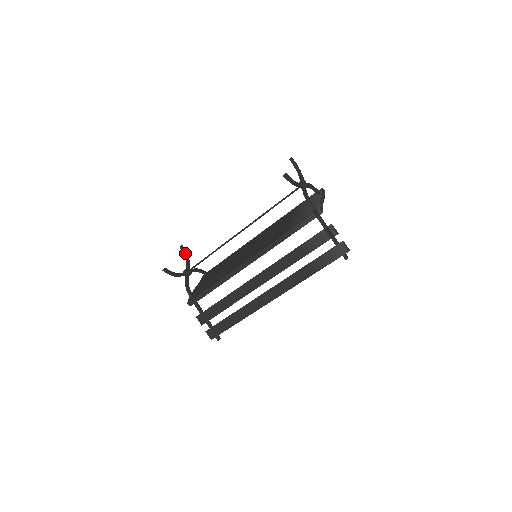
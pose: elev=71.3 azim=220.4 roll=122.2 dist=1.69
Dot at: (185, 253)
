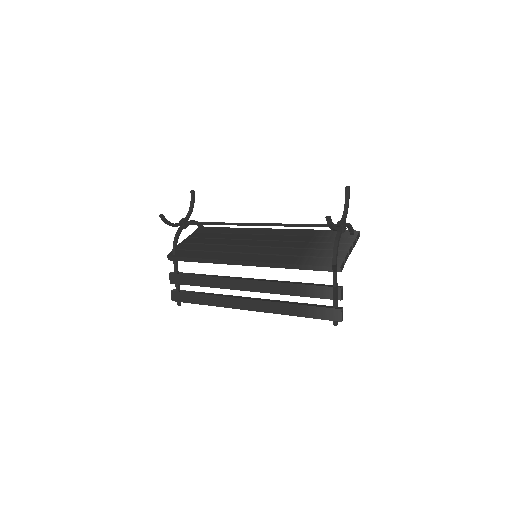
Dot at: (193, 200)
